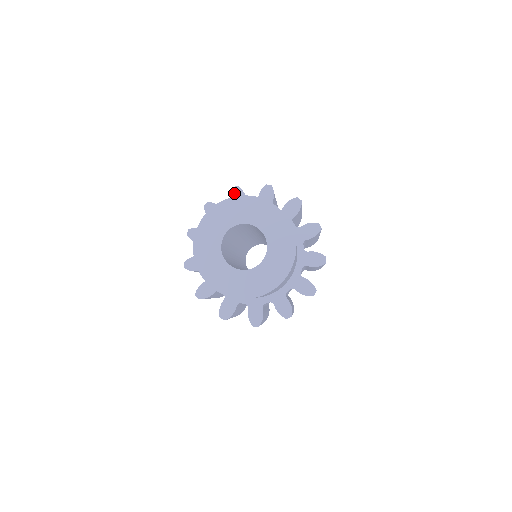
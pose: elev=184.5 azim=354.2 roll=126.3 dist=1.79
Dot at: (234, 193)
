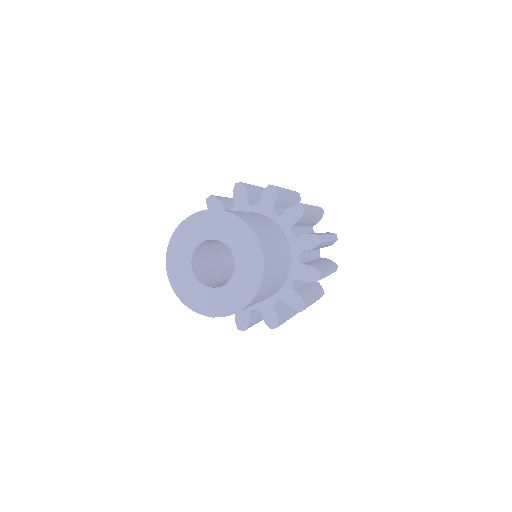
Dot at: (237, 189)
